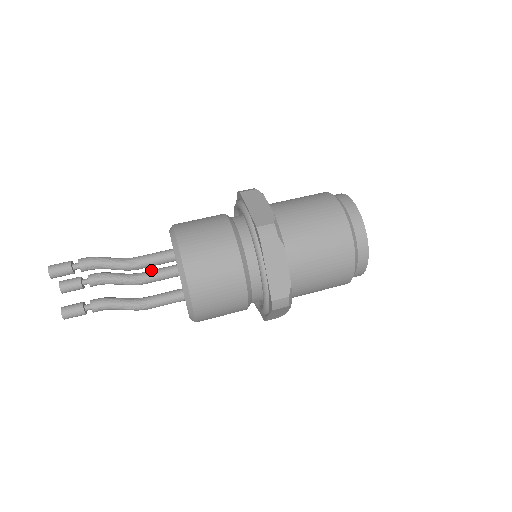
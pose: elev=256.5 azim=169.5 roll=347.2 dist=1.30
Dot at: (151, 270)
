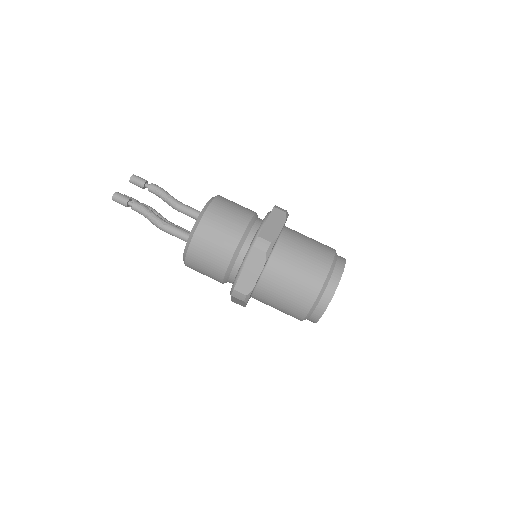
Dot at: occluded
